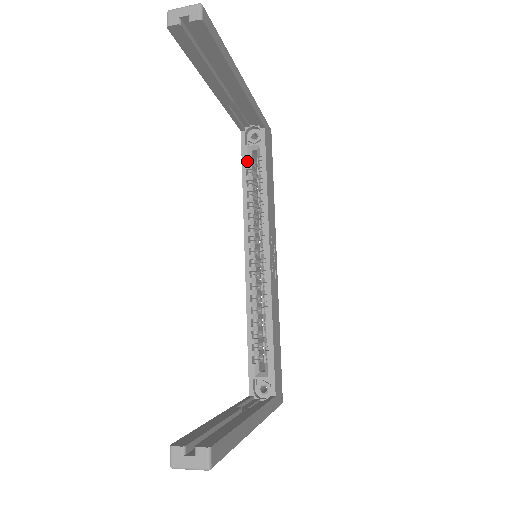
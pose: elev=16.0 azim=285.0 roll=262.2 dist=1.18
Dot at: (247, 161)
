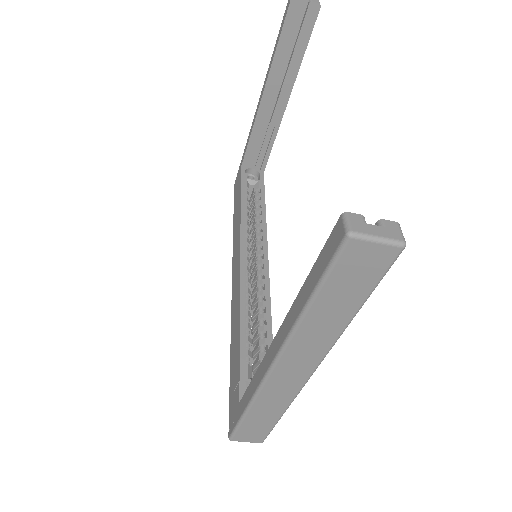
Dot at: (244, 189)
